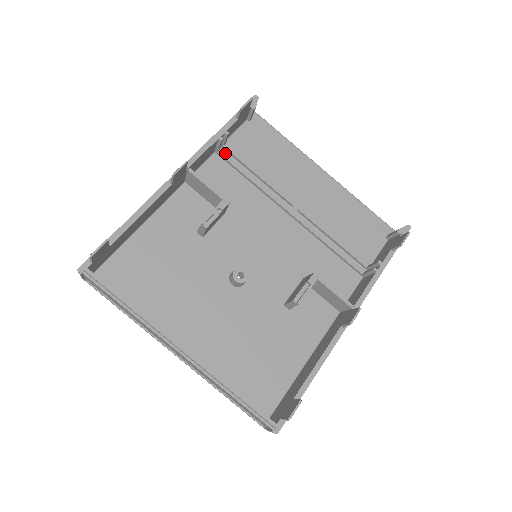
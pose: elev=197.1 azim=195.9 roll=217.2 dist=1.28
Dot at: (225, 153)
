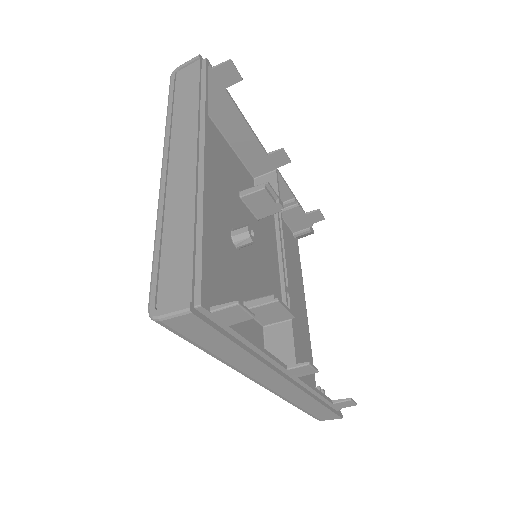
Dot at: occluded
